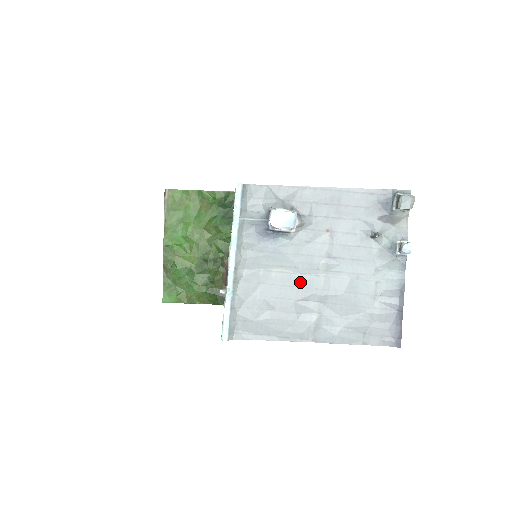
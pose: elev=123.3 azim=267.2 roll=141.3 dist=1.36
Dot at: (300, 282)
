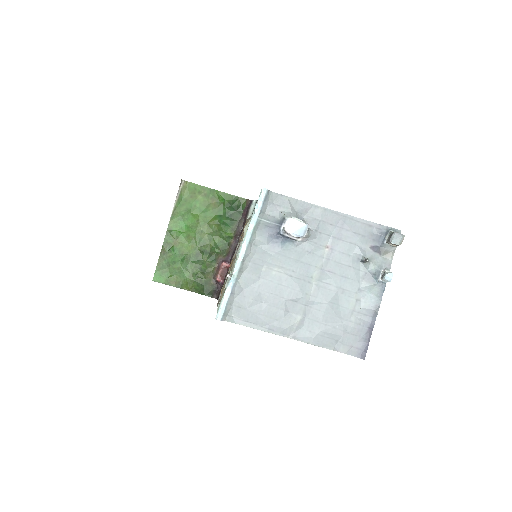
Dot at: (294, 285)
